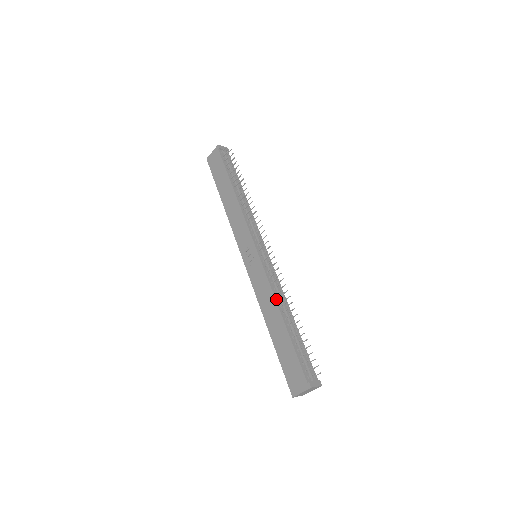
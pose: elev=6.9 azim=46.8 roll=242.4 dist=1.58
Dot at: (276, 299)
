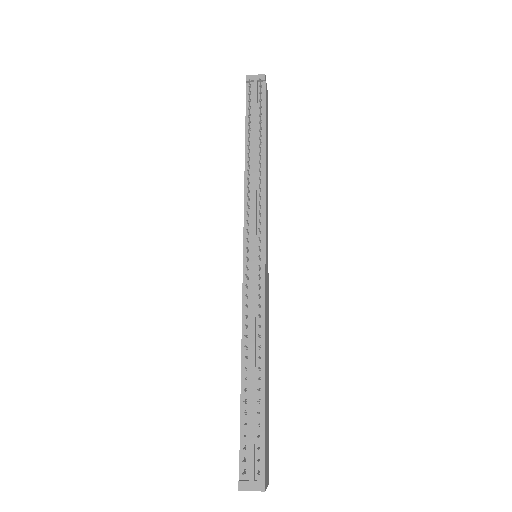
Dot at: (243, 335)
